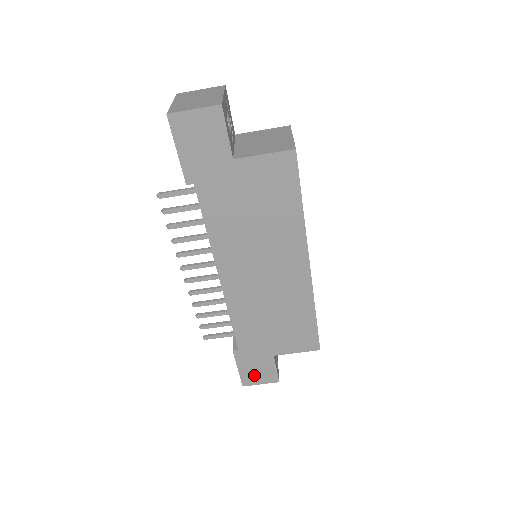
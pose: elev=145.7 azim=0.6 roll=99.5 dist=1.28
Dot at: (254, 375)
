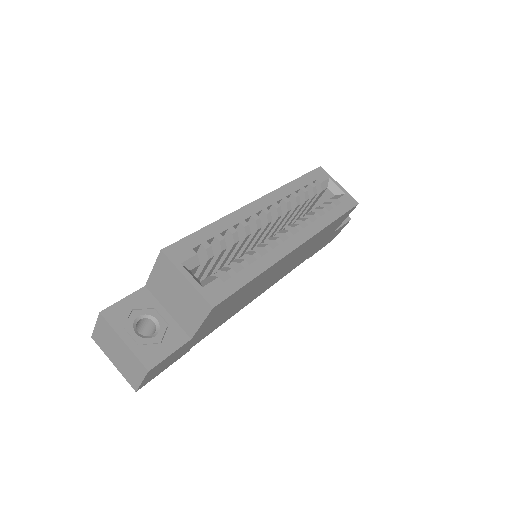
Dot at: (333, 237)
